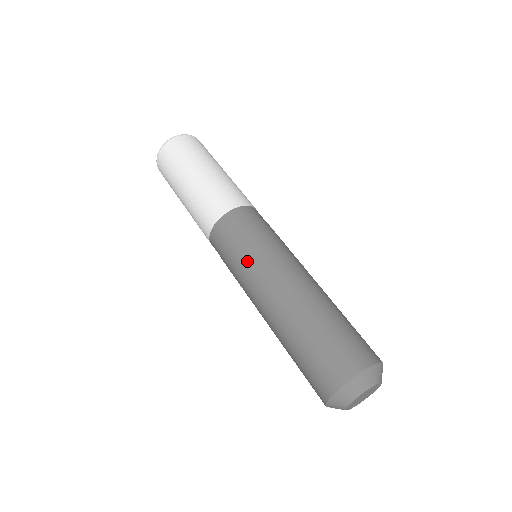
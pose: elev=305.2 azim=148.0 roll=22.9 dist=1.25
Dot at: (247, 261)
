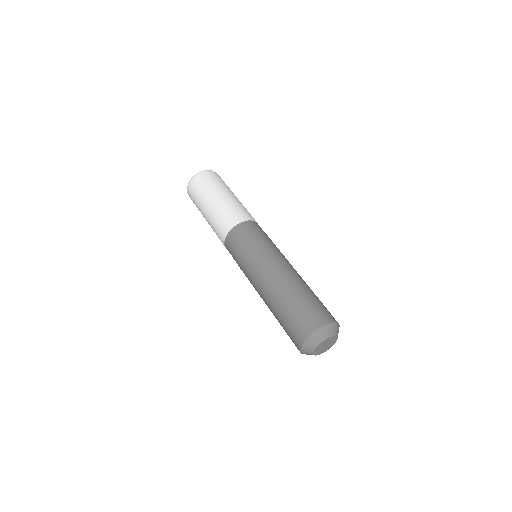
Dot at: (243, 269)
